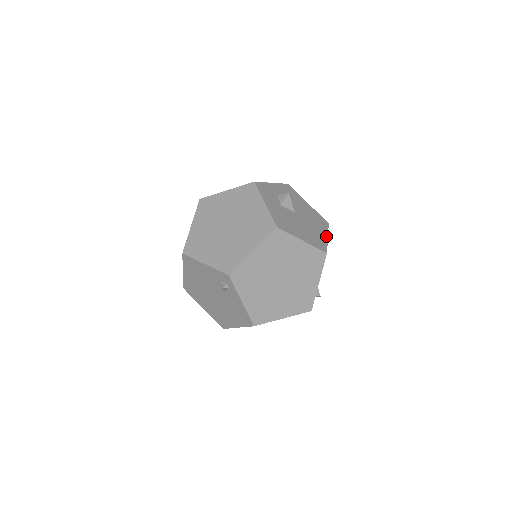
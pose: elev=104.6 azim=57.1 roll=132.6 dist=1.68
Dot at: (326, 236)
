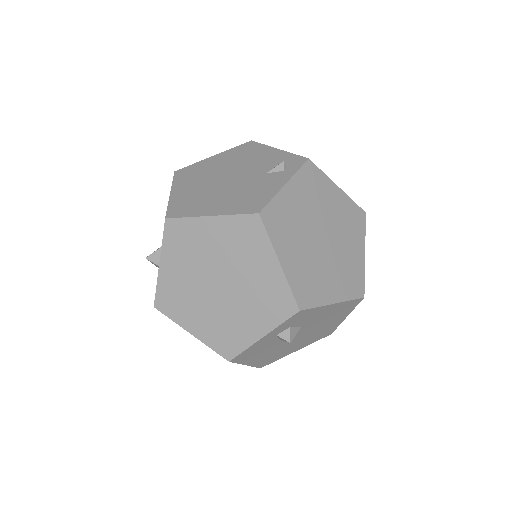
Dot at: occluded
